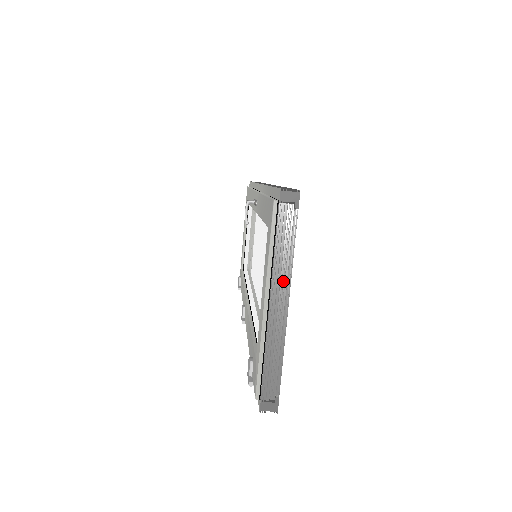
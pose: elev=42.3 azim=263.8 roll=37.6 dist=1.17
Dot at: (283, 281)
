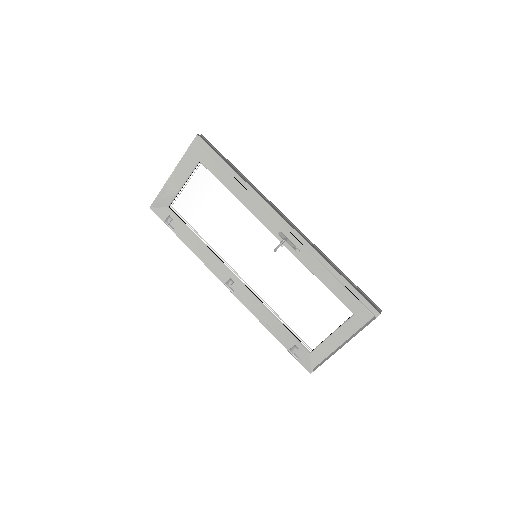
Dot at: occluded
